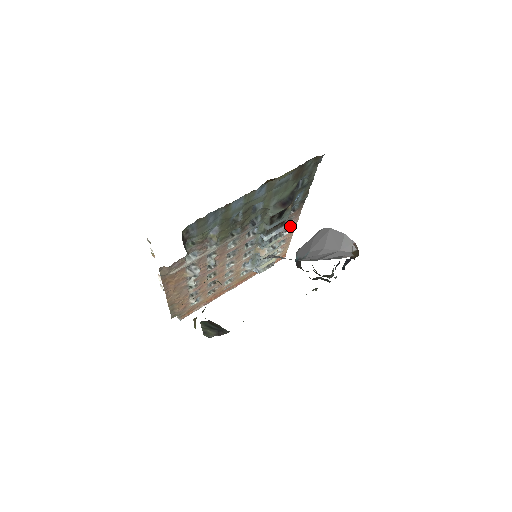
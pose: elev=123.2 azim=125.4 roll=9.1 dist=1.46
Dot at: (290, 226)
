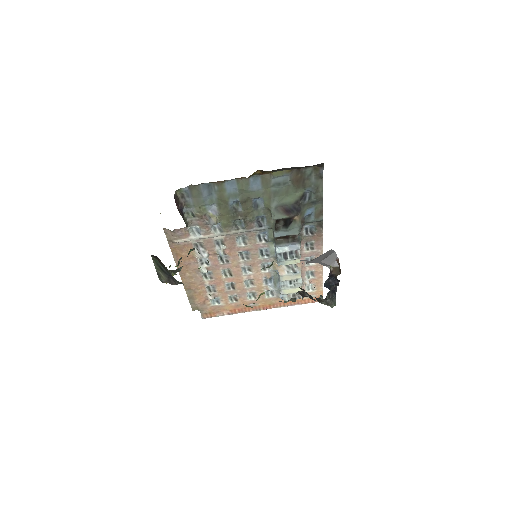
Dot at: (314, 254)
